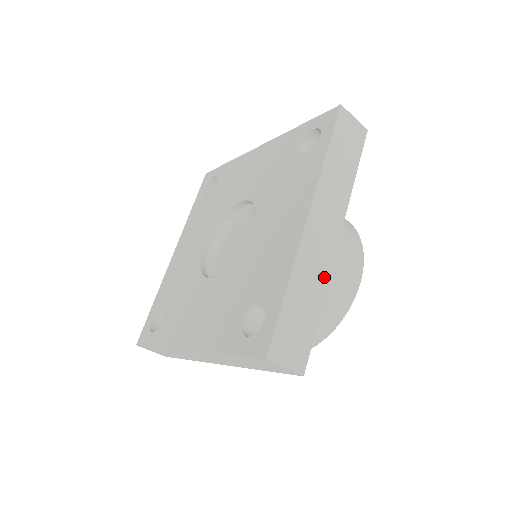
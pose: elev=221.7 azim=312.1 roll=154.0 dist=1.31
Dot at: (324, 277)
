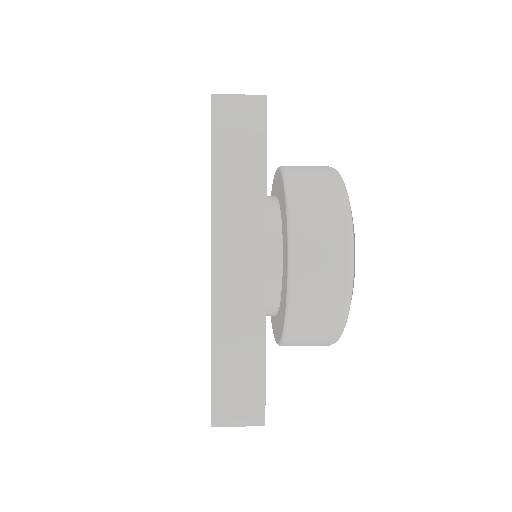
Dot at: (258, 316)
